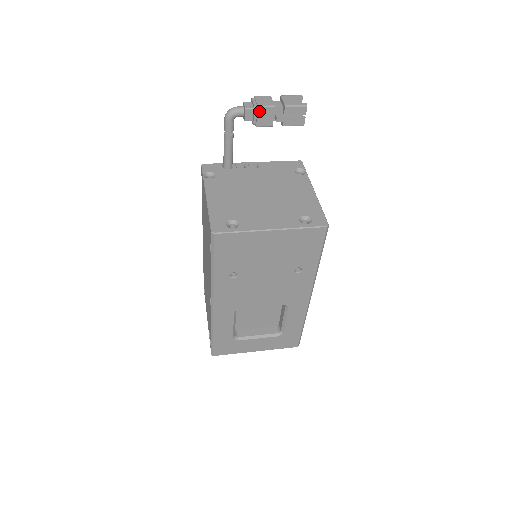
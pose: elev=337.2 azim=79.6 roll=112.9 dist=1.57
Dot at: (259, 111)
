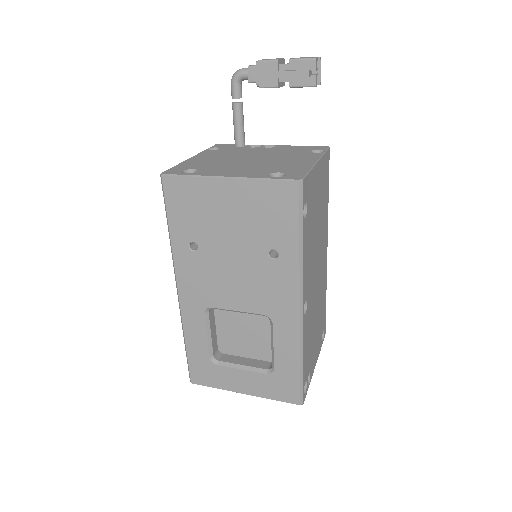
Dot at: (261, 67)
